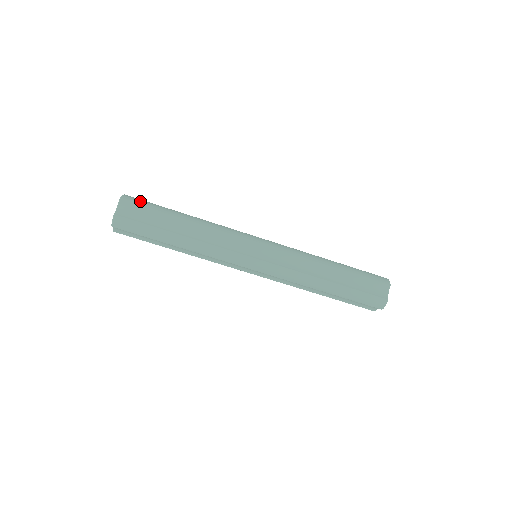
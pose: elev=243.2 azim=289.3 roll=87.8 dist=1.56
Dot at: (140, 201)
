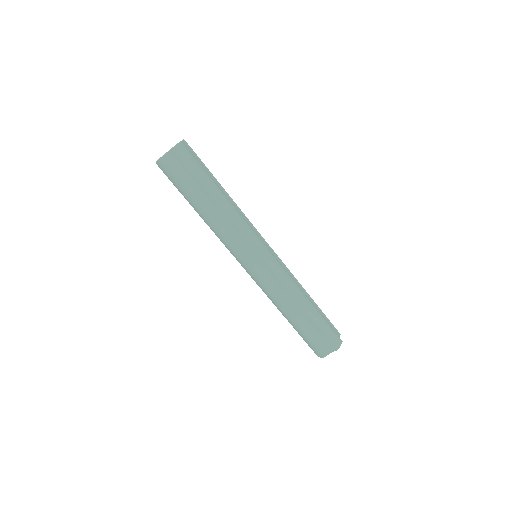
Dot at: occluded
